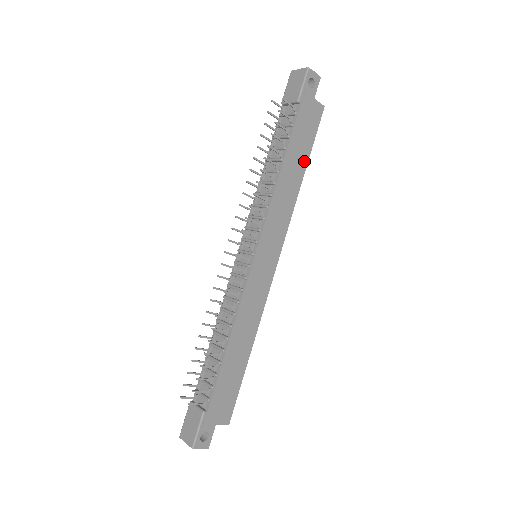
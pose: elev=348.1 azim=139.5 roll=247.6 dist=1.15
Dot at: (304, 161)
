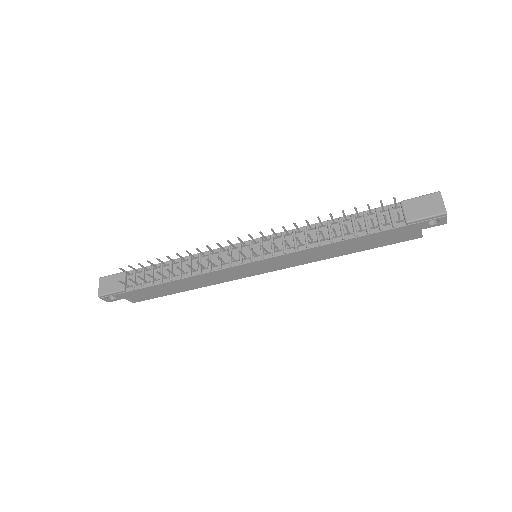
Dot at: (359, 249)
